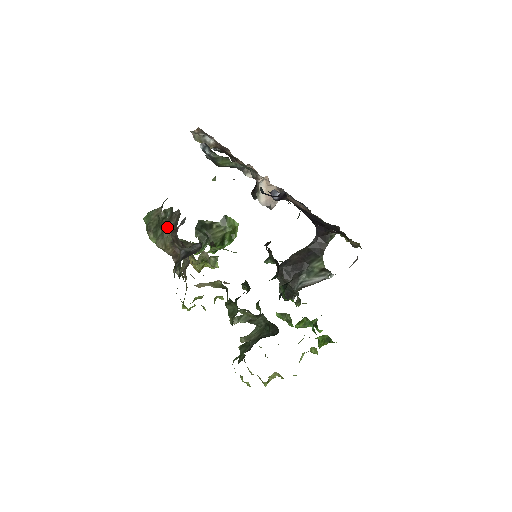
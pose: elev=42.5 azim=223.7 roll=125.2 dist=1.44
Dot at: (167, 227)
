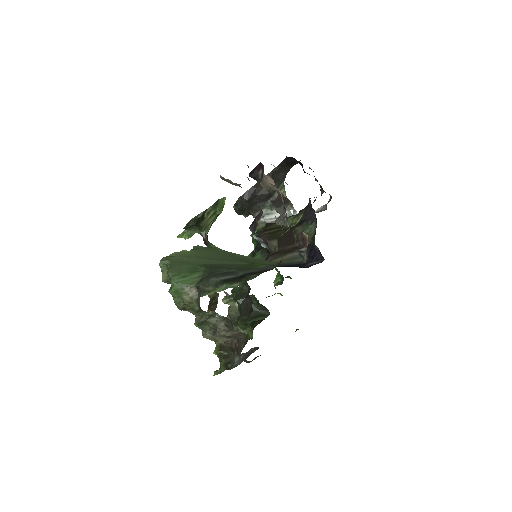
Dot at: (223, 335)
